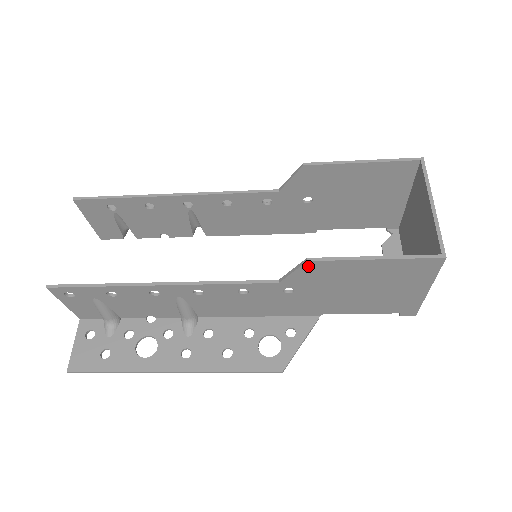
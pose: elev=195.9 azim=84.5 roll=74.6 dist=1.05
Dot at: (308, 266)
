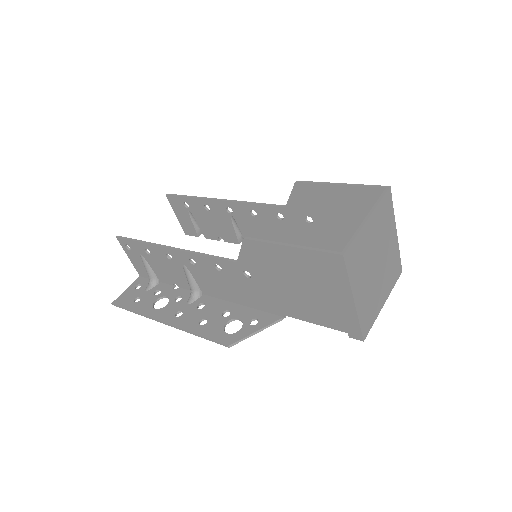
Dot at: (247, 245)
